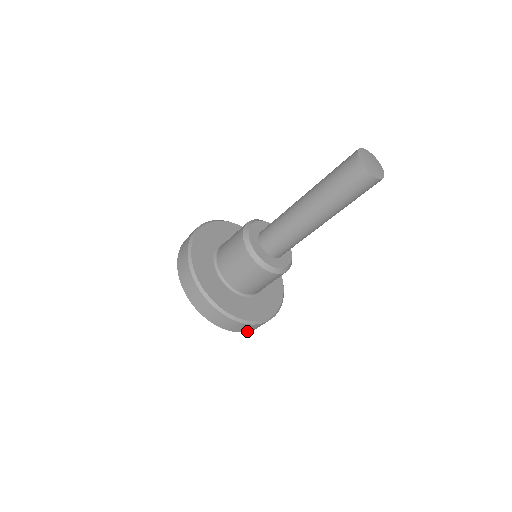
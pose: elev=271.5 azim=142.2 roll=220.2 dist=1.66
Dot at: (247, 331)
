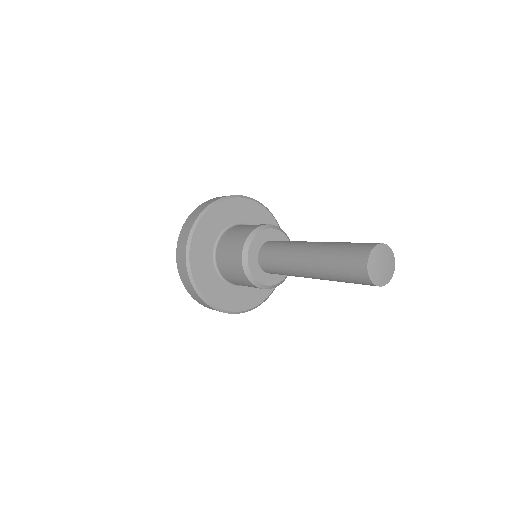
Dot at: (205, 306)
